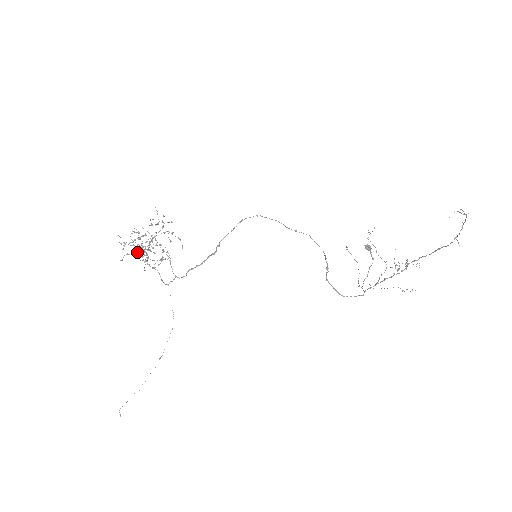
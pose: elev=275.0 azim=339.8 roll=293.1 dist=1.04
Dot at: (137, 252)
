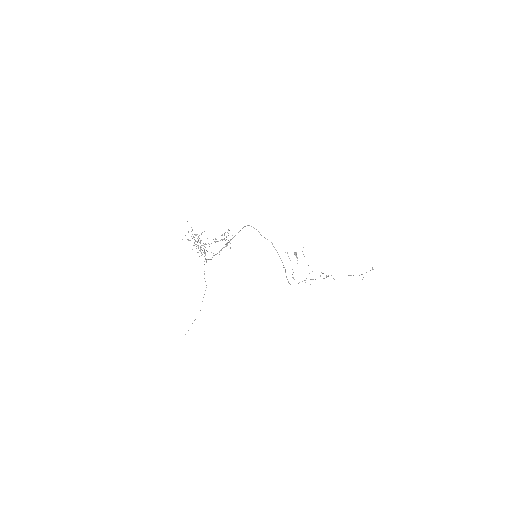
Dot at: occluded
